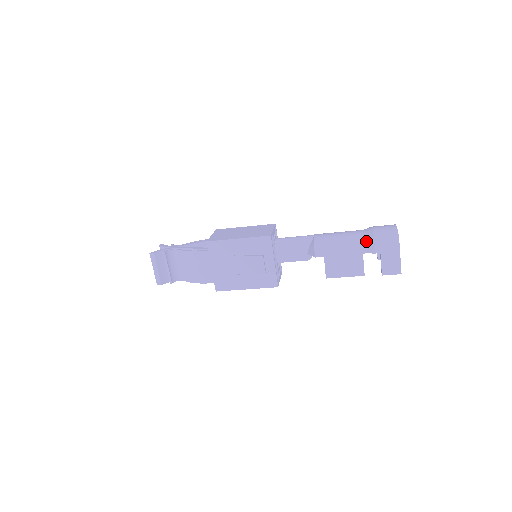
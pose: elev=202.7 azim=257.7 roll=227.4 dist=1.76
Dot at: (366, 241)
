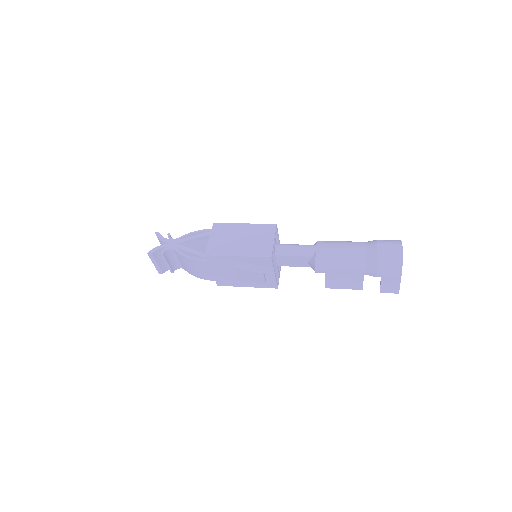
Dot at: (369, 265)
